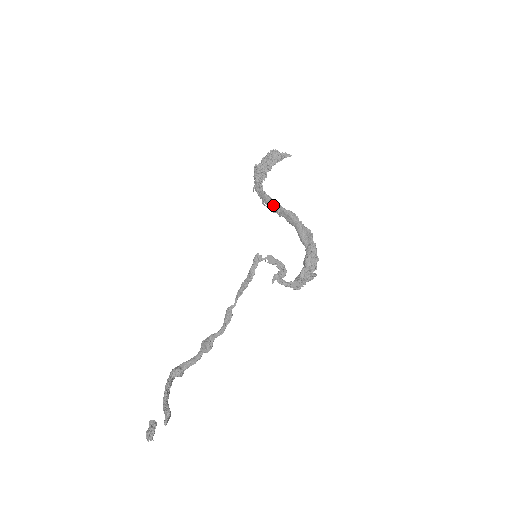
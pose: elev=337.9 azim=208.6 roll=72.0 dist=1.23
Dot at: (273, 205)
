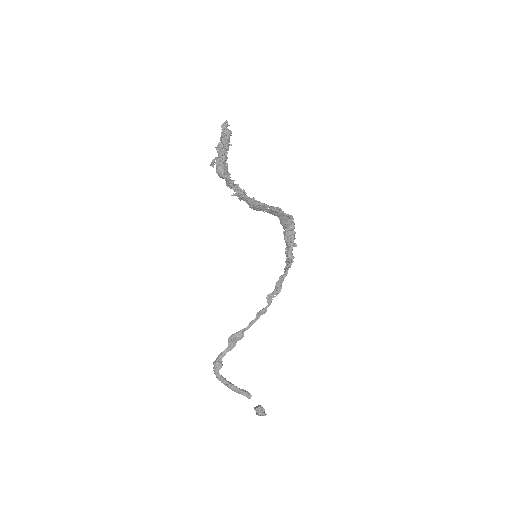
Dot at: (262, 208)
